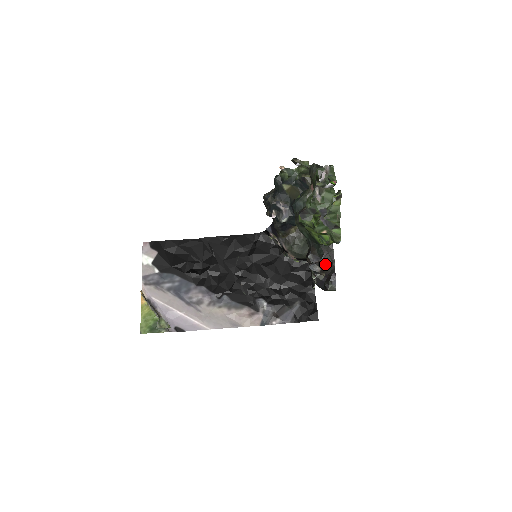
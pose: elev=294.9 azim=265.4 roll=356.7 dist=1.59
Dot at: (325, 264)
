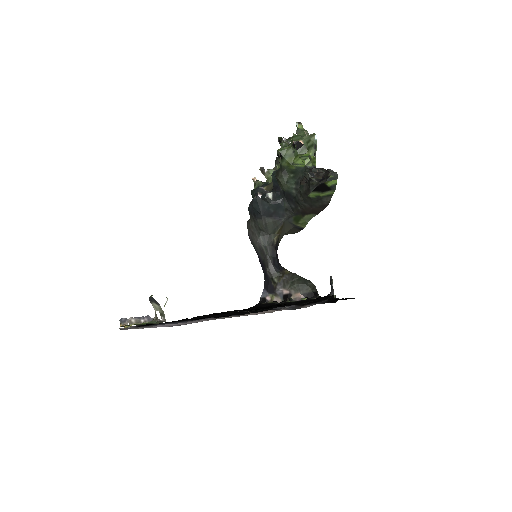
Dot at: (317, 169)
